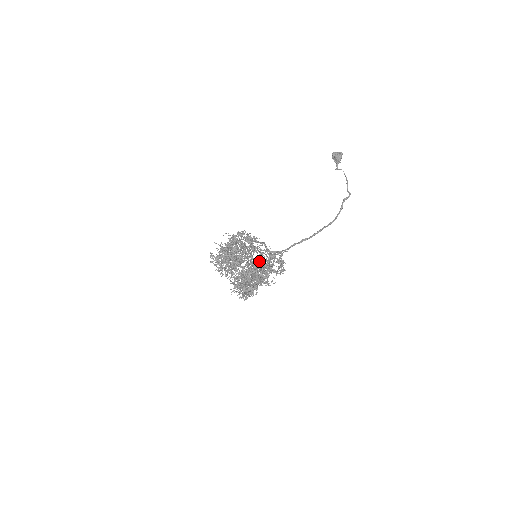
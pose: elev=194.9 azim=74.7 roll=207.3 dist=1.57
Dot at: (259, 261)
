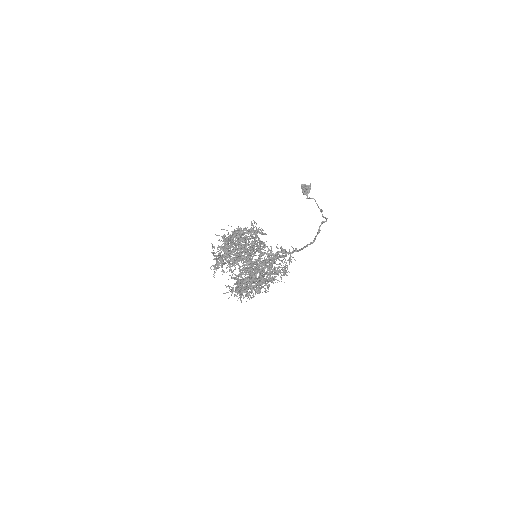
Dot at: (269, 255)
